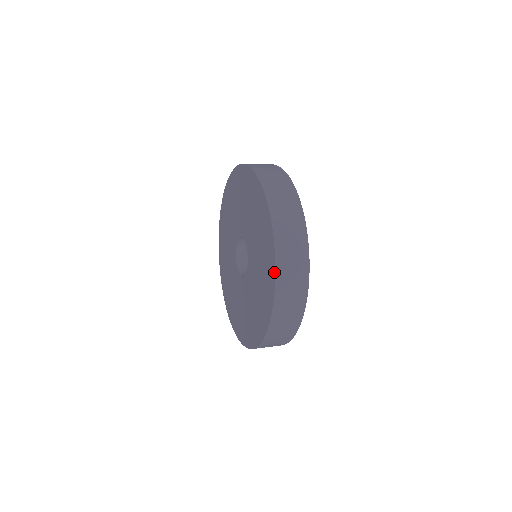
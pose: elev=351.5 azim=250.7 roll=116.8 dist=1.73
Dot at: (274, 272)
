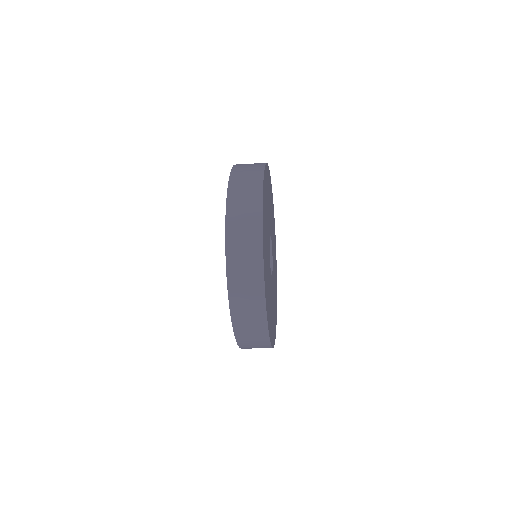
Dot at: (225, 218)
